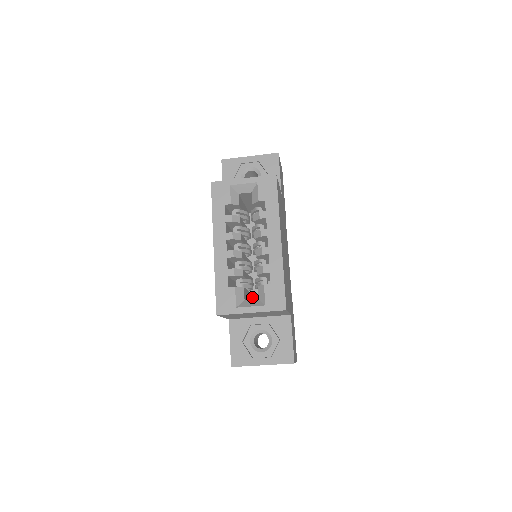
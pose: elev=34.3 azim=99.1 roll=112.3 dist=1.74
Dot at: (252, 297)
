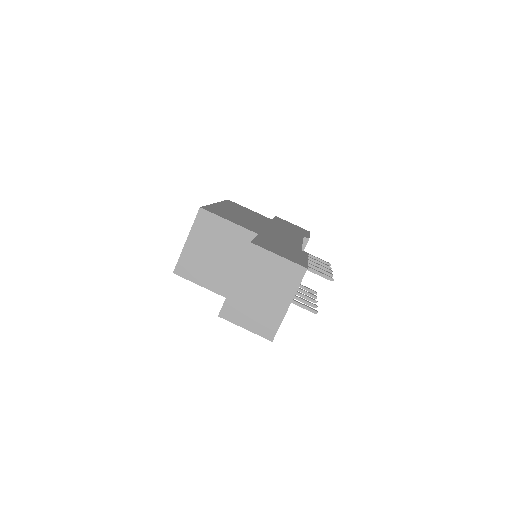
Dot at: occluded
